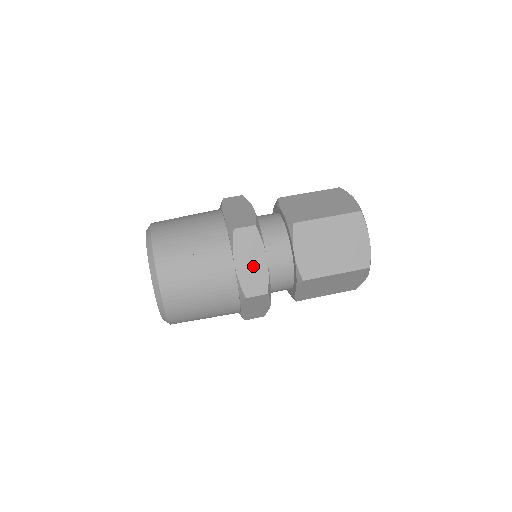
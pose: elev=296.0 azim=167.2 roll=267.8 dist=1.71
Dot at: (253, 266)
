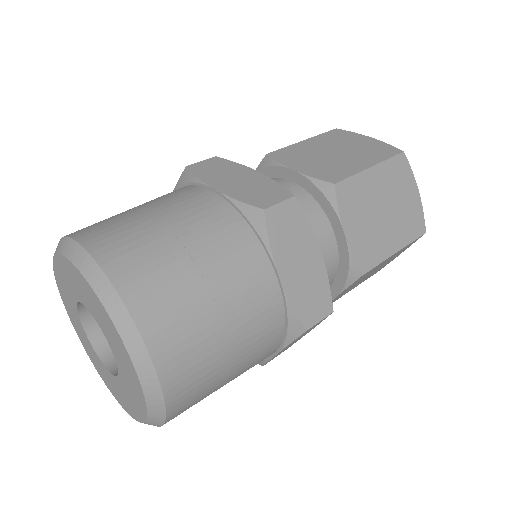
Dot at: (305, 270)
